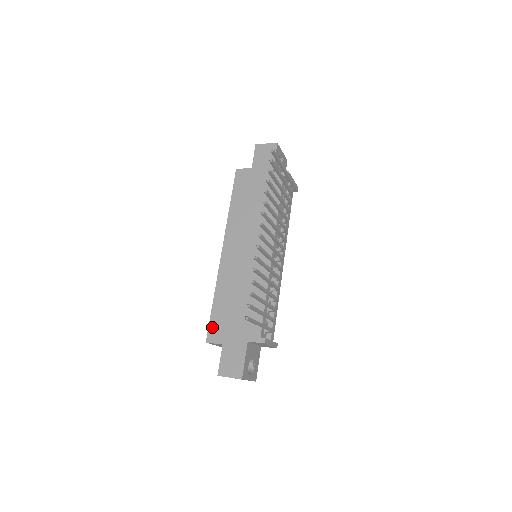
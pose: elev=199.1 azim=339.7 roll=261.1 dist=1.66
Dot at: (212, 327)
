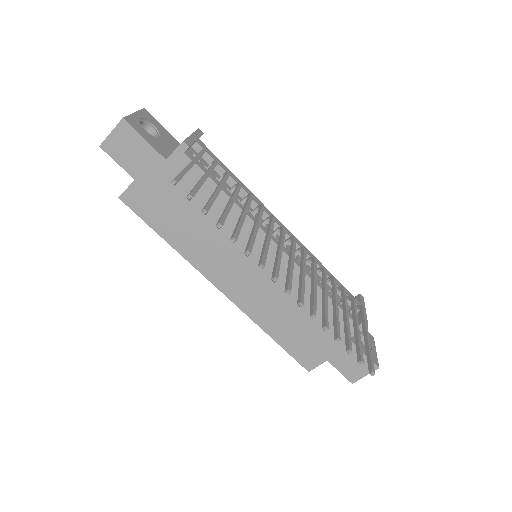
Dot at: (299, 357)
